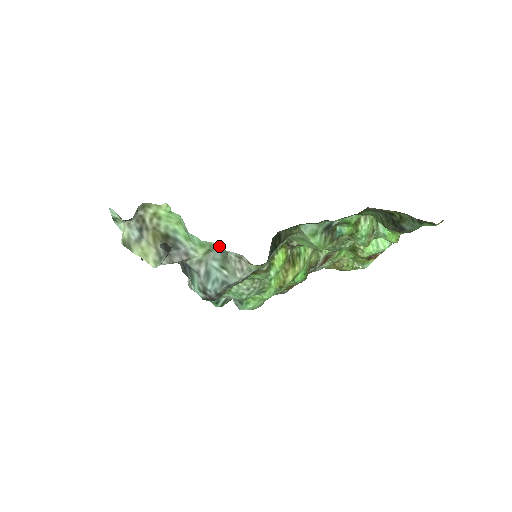
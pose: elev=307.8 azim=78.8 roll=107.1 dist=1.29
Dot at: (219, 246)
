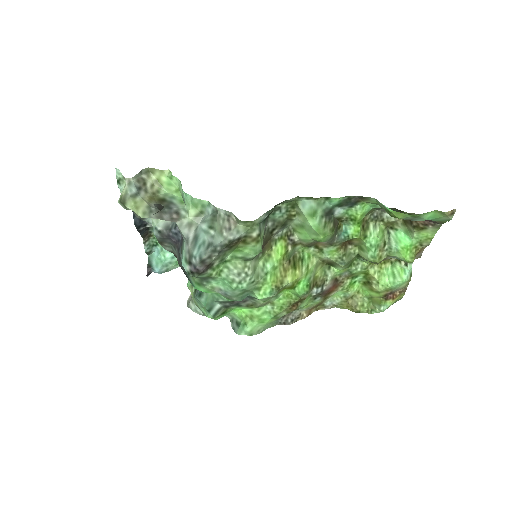
Dot at: (210, 204)
